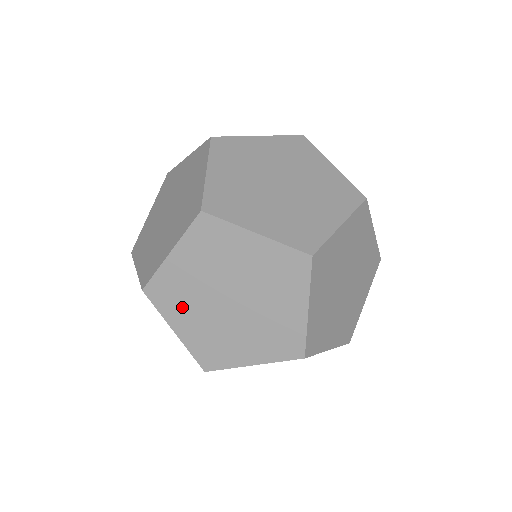
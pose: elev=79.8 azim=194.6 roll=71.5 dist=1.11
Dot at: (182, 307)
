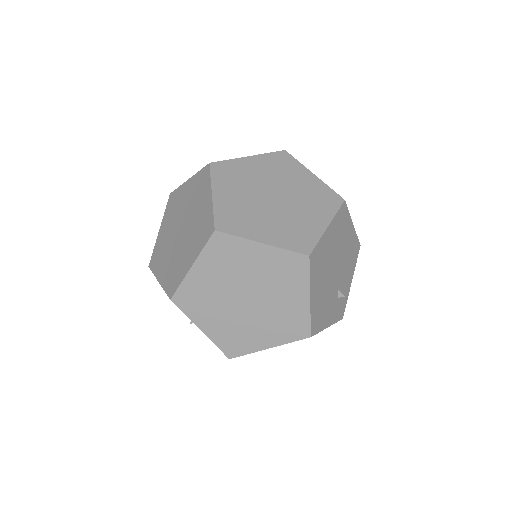
Dot at: (250, 222)
